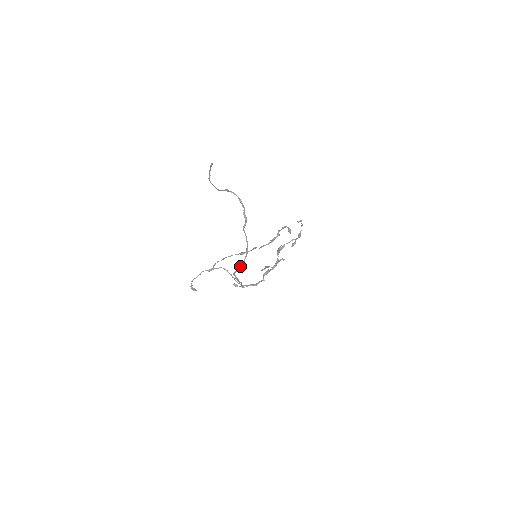
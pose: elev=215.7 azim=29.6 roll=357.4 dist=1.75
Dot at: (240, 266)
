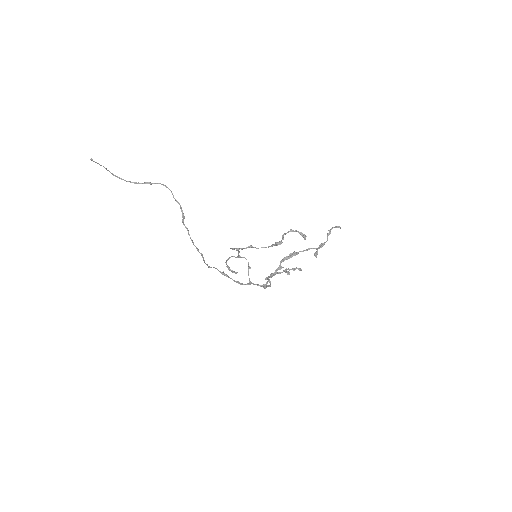
Dot at: (204, 262)
